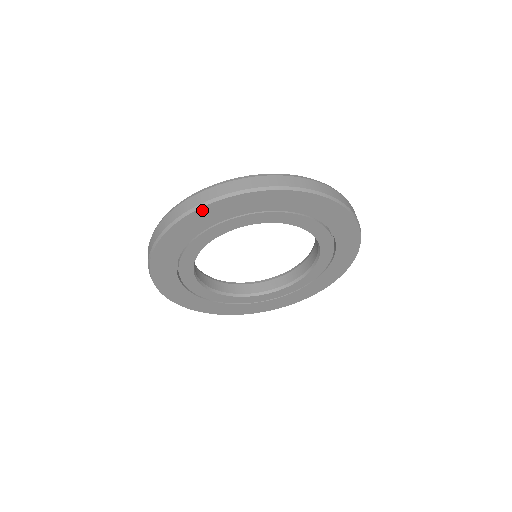
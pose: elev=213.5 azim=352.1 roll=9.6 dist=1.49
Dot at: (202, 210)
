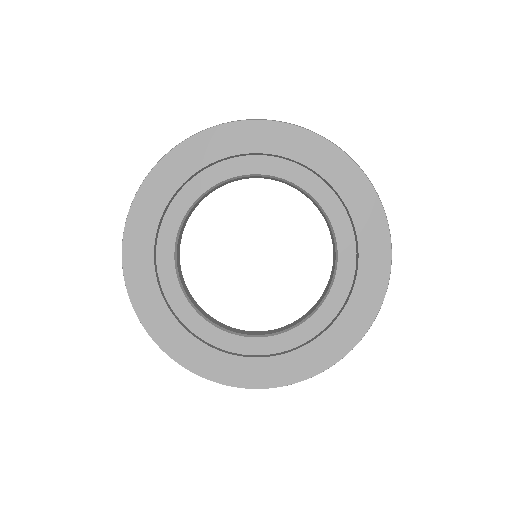
Dot at: (158, 168)
